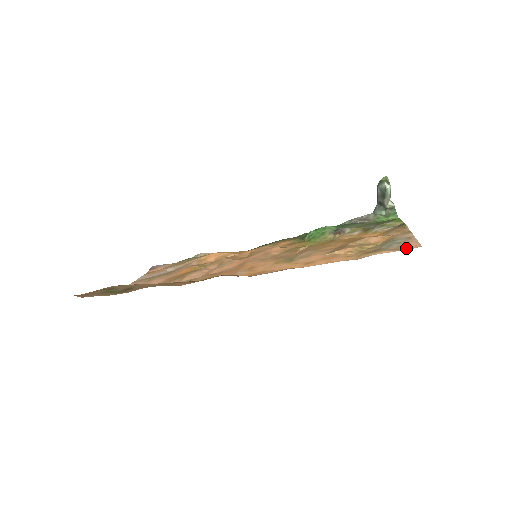
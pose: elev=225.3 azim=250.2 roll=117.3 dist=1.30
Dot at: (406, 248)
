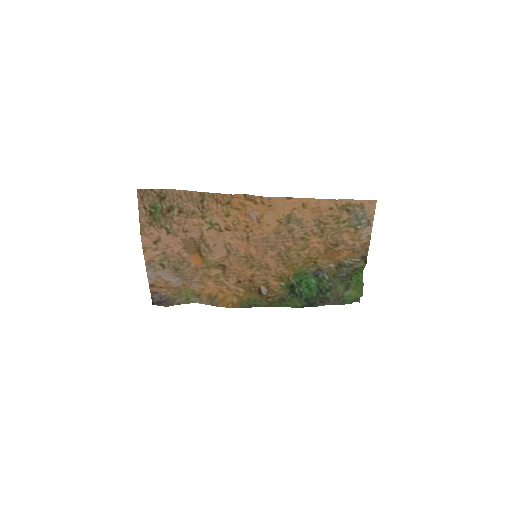
Dot at: (367, 203)
